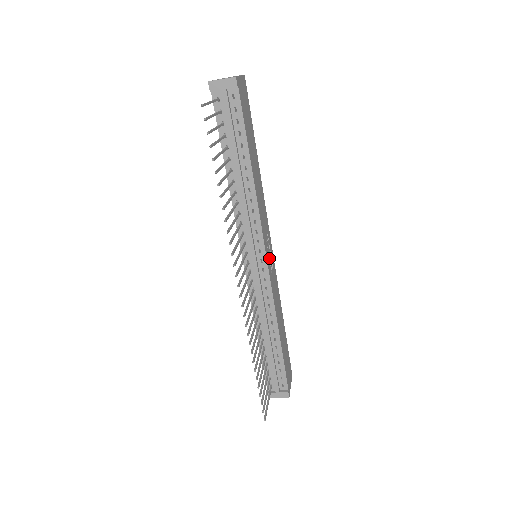
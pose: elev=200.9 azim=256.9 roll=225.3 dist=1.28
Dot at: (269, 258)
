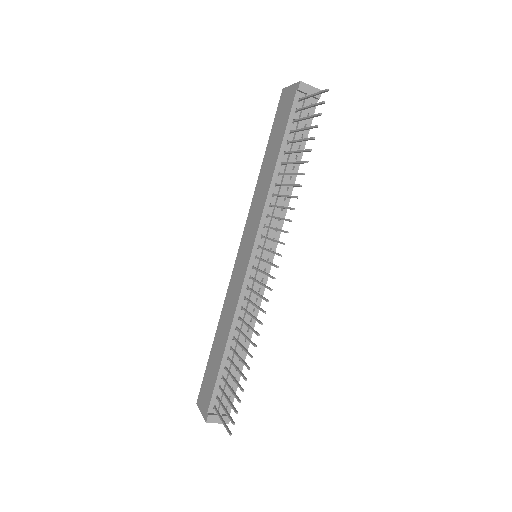
Dot at: occluded
